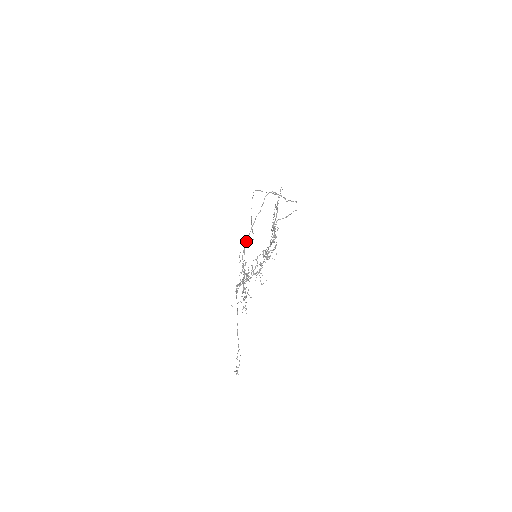
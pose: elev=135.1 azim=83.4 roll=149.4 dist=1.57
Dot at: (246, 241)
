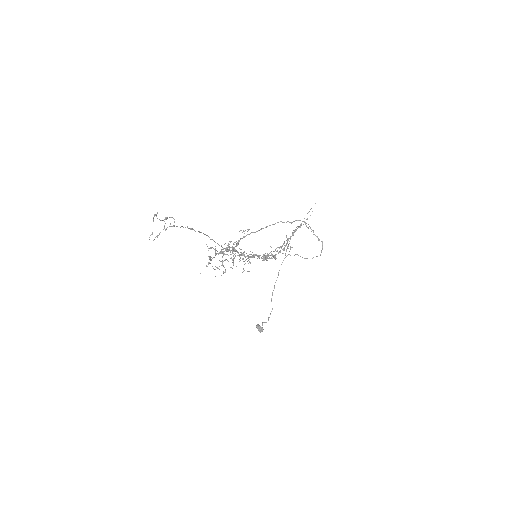
Dot at: (262, 327)
